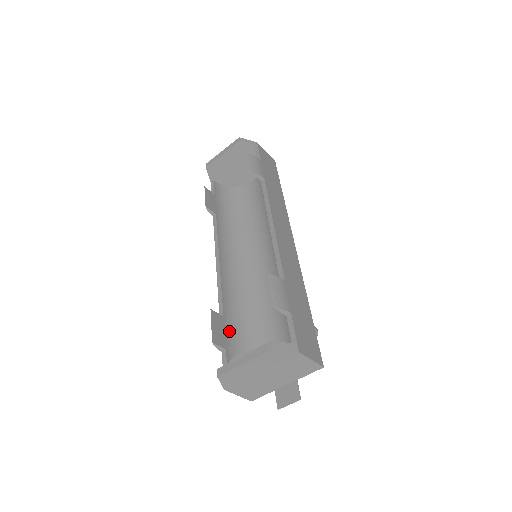
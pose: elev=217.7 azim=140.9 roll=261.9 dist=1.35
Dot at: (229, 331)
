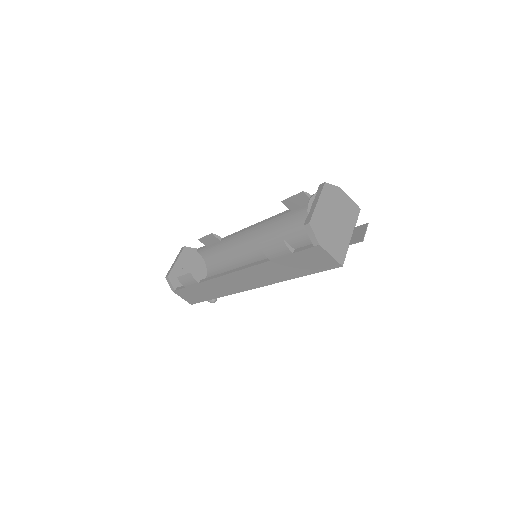
Dot at: occluded
